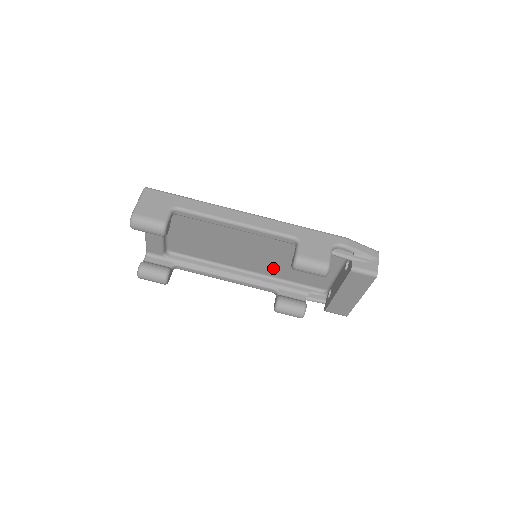
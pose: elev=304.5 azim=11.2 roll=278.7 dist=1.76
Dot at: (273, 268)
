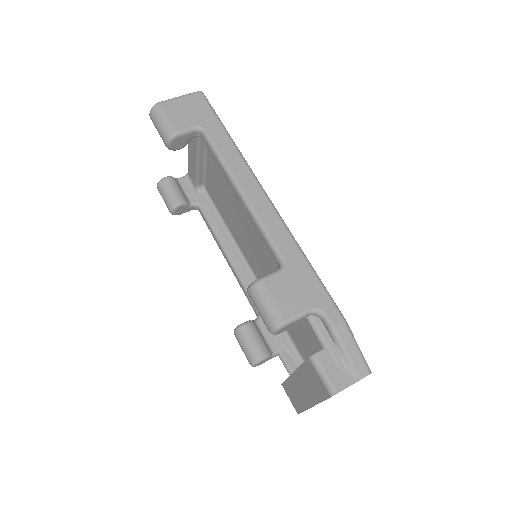
Dot at: occluded
